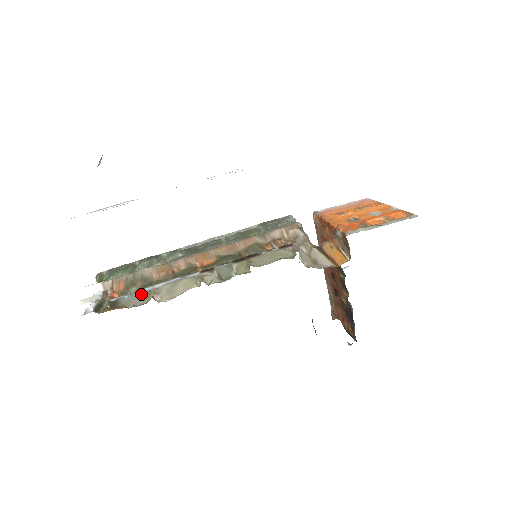
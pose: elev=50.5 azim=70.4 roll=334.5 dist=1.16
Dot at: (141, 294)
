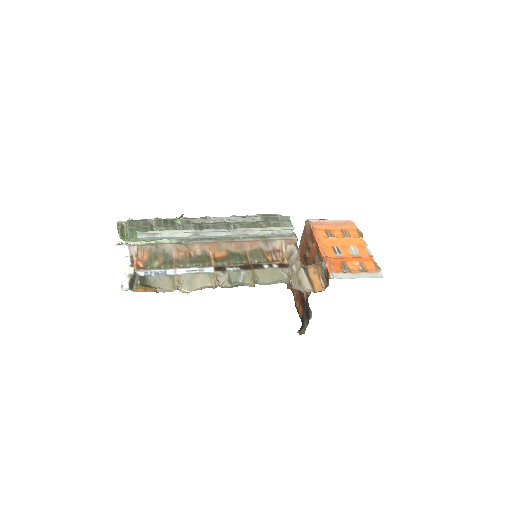
Dot at: (166, 278)
